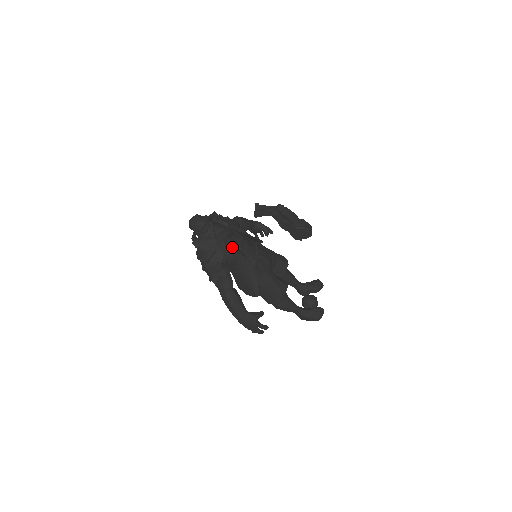
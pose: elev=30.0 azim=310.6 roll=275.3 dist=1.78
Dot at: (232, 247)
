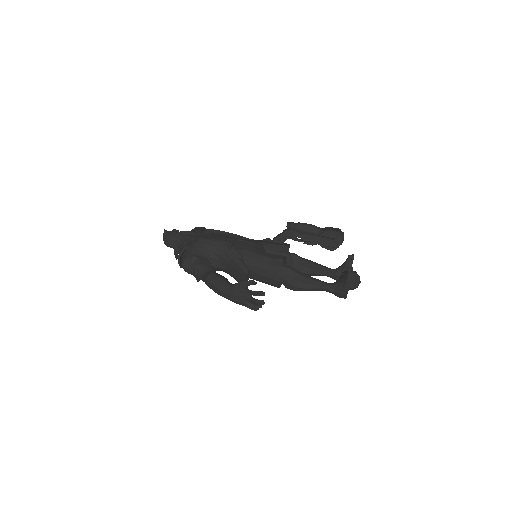
Dot at: (199, 238)
